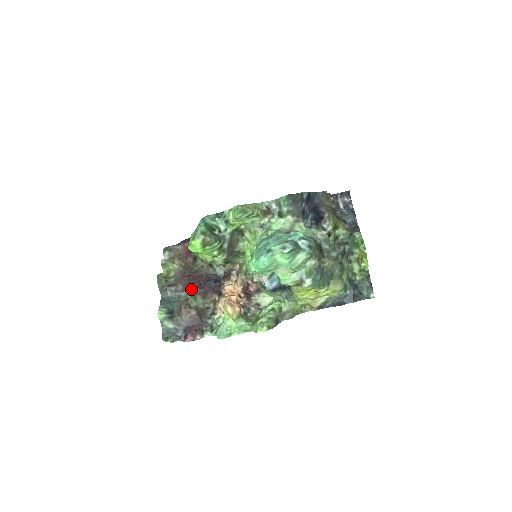
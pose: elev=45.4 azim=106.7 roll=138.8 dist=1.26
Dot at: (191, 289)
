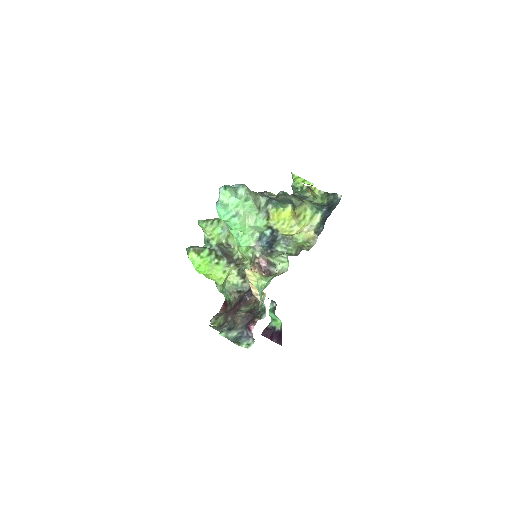
Dot at: (235, 310)
